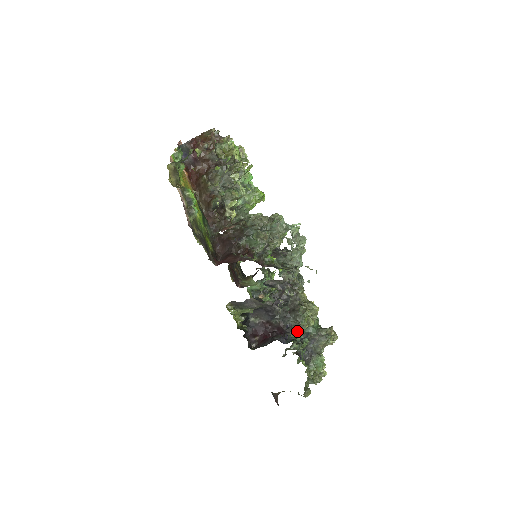
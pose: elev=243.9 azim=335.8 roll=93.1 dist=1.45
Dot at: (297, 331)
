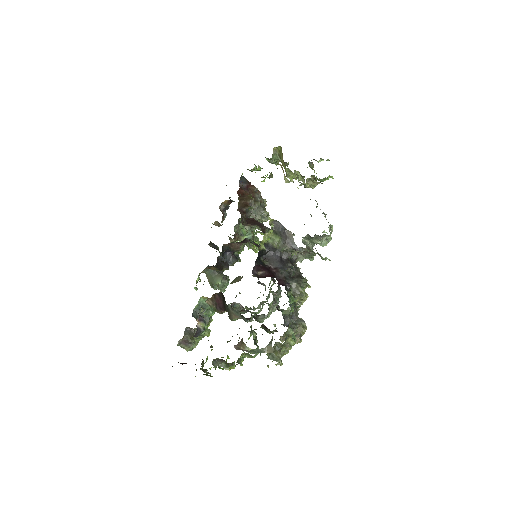
Dot at: (291, 295)
